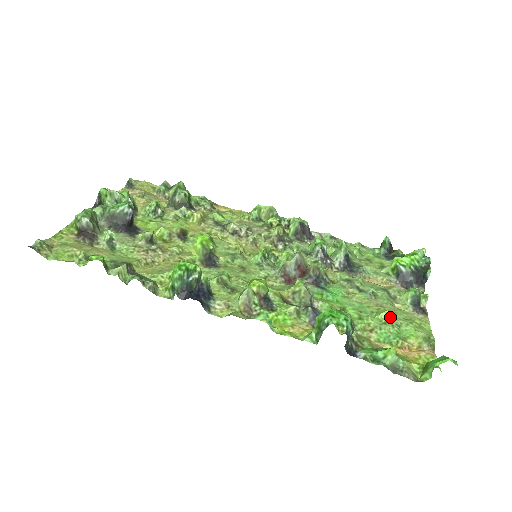
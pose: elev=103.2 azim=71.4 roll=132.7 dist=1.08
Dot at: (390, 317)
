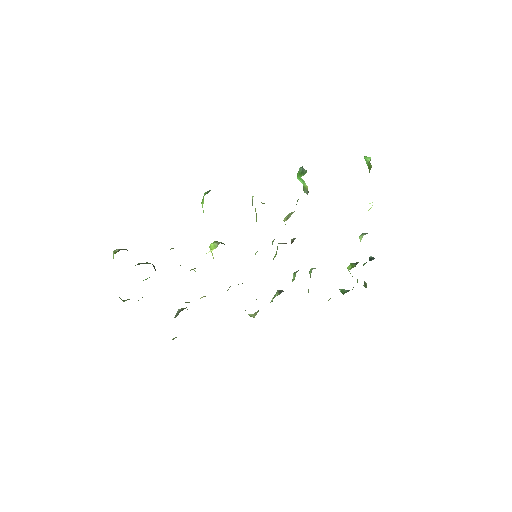
Dot at: occluded
